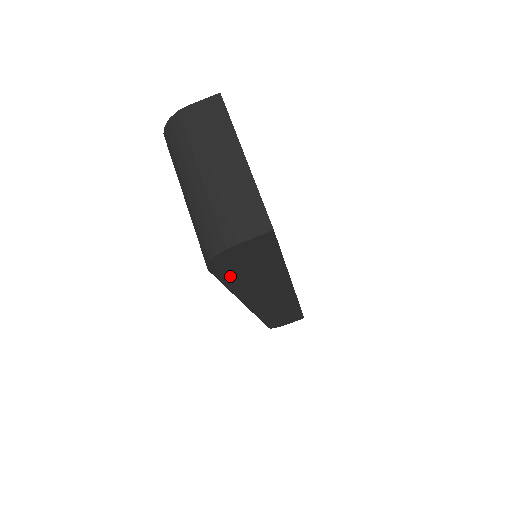
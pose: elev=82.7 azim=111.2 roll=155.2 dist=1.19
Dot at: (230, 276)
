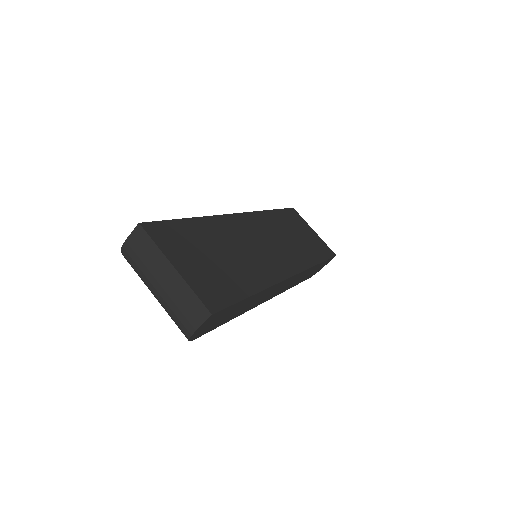
Dot at: (218, 325)
